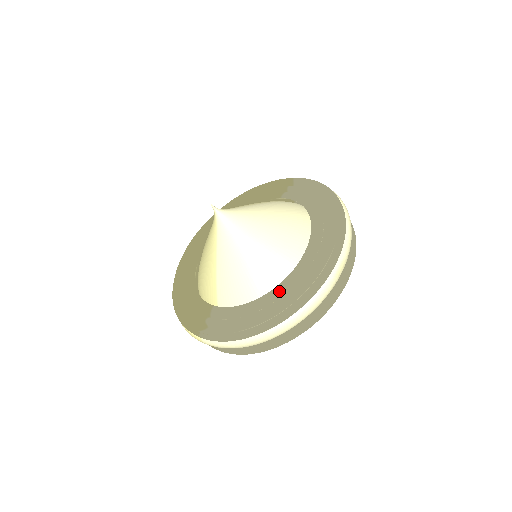
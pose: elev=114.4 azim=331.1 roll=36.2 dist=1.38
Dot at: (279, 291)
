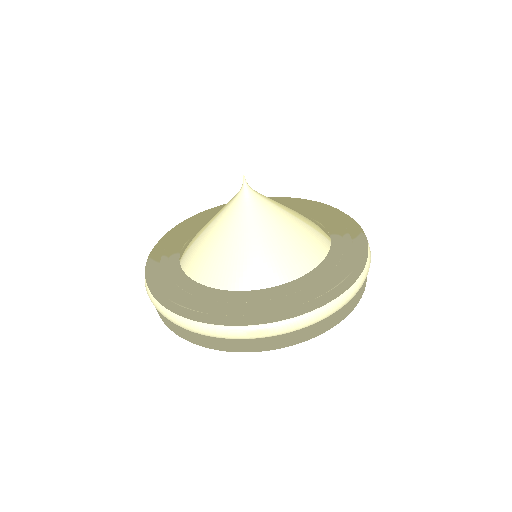
Dot at: (207, 292)
